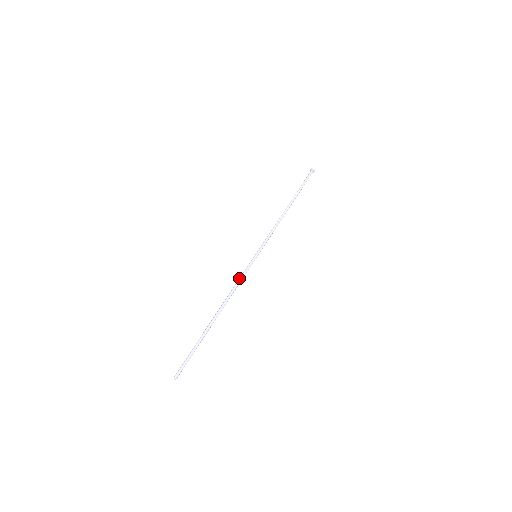
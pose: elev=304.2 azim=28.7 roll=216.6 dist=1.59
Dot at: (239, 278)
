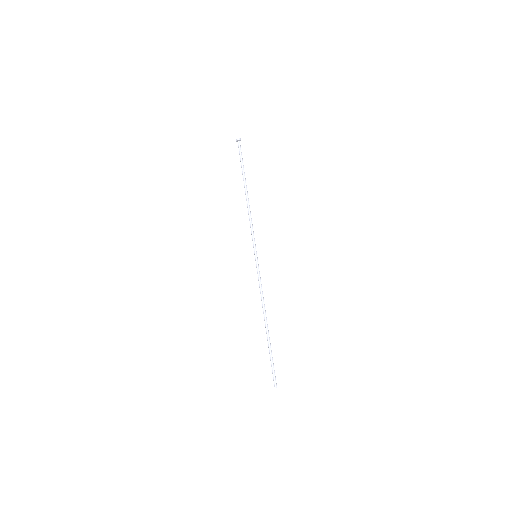
Dot at: (260, 284)
